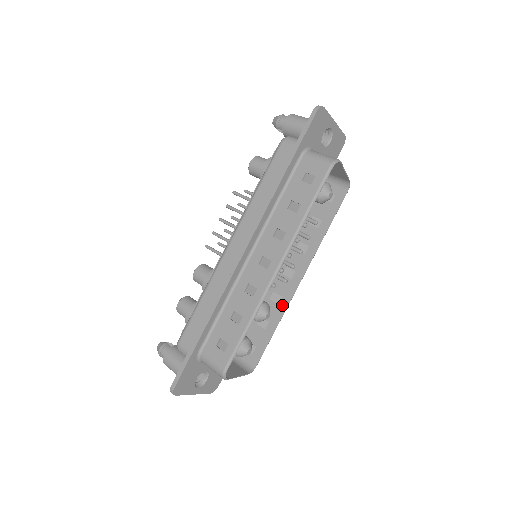
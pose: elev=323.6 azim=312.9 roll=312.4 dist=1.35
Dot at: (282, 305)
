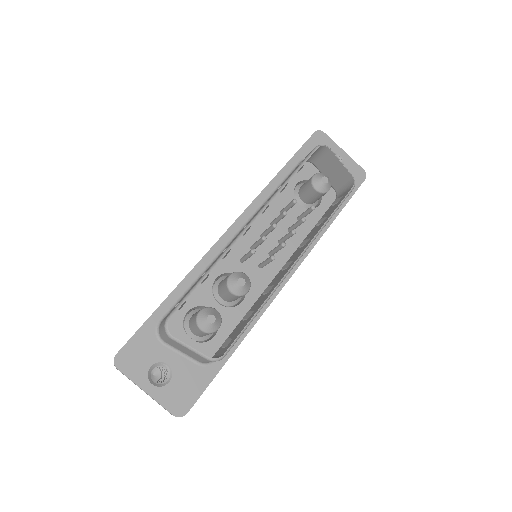
Dot at: (271, 290)
